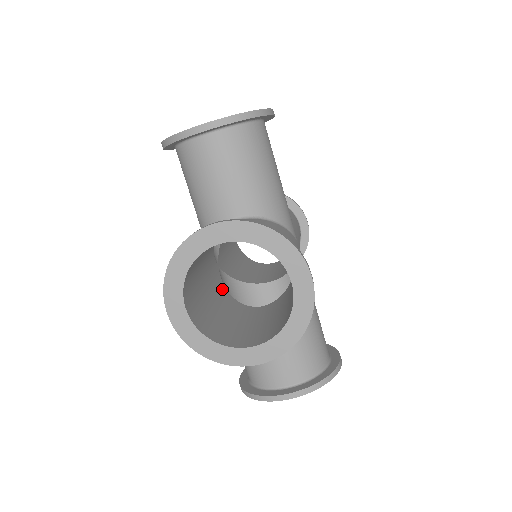
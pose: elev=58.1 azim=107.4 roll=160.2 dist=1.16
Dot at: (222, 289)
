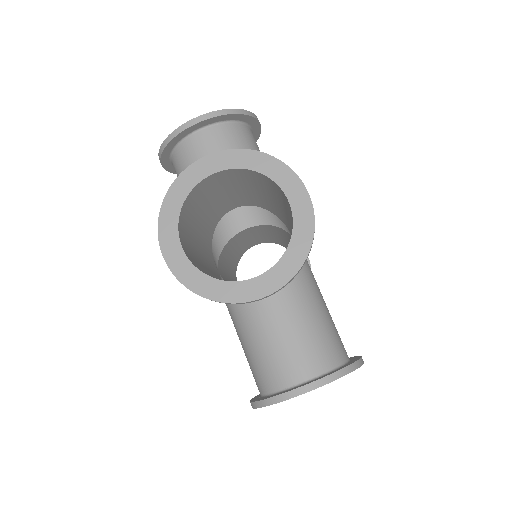
Dot at: occluded
